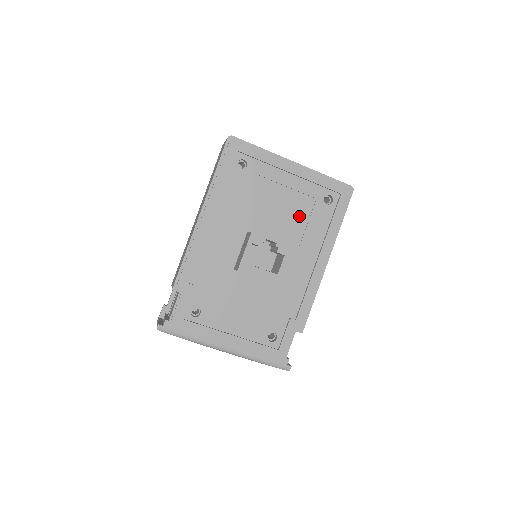
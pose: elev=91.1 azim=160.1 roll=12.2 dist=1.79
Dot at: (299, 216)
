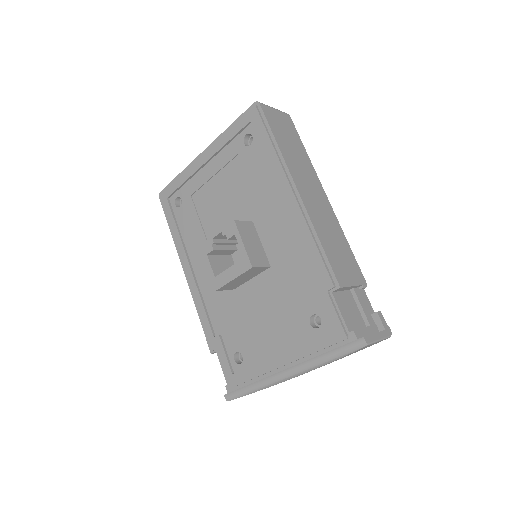
Dot at: (241, 184)
